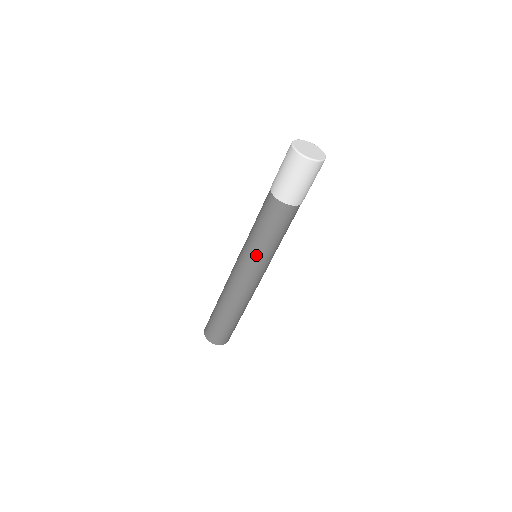
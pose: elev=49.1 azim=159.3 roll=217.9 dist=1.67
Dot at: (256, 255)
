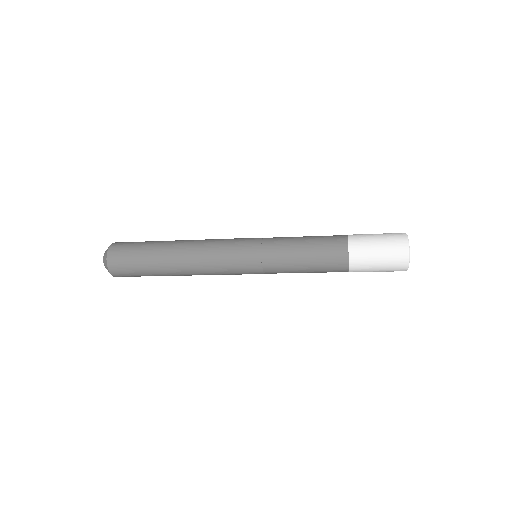
Dot at: (269, 266)
